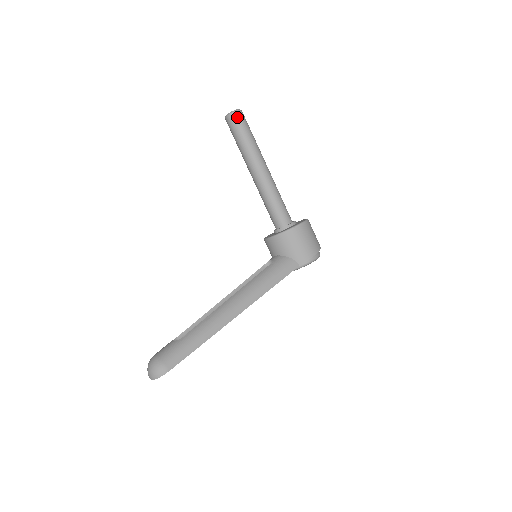
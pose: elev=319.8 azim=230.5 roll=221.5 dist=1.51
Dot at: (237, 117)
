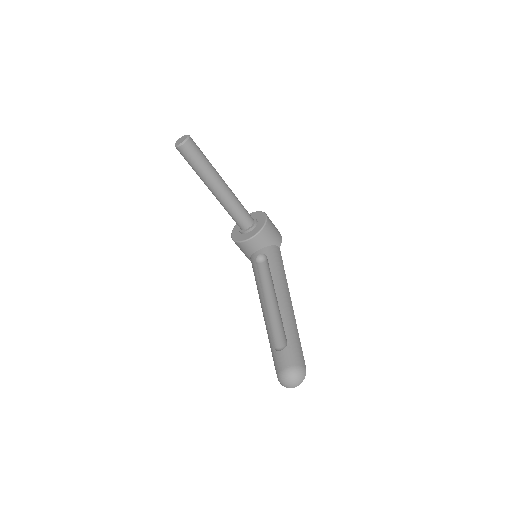
Dot at: (193, 143)
